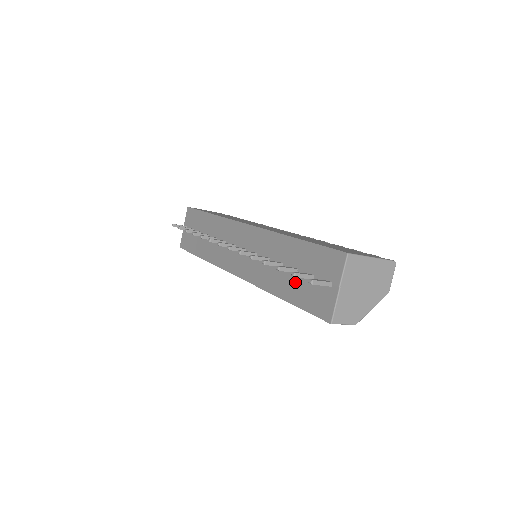
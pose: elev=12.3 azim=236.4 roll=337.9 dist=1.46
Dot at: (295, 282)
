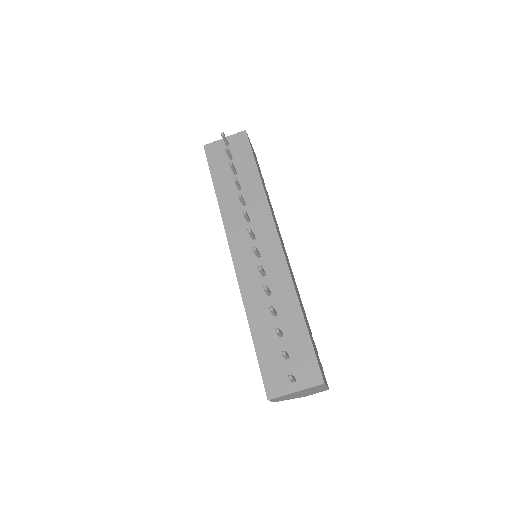
Dot at: (272, 340)
